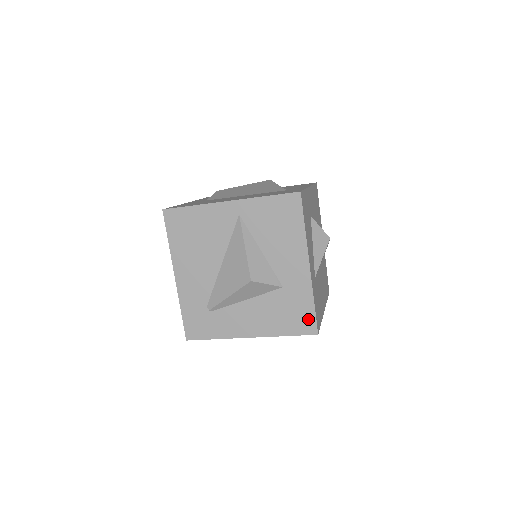
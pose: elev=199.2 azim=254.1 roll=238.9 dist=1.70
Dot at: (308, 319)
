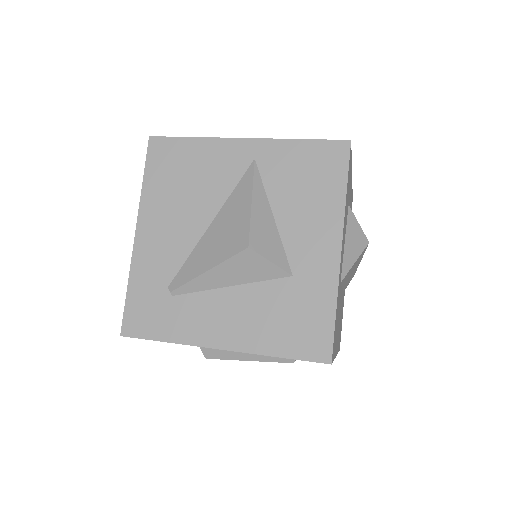
Dot at: (321, 335)
